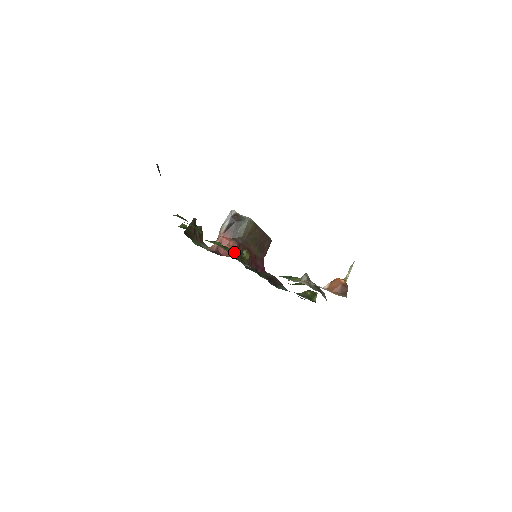
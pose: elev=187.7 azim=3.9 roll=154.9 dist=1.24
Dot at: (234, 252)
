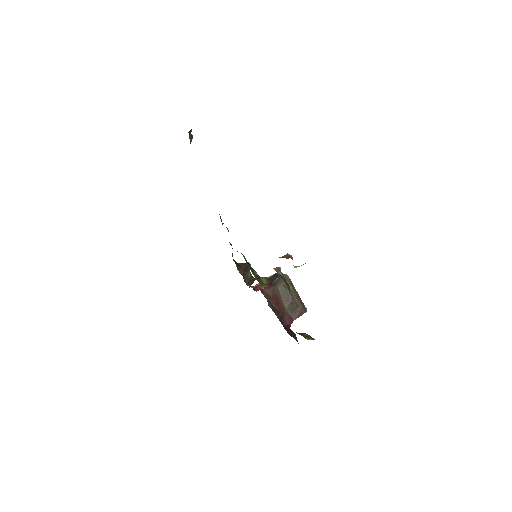
Dot at: (253, 269)
